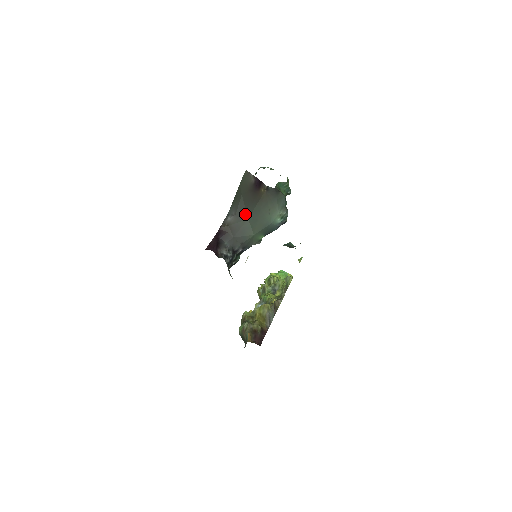
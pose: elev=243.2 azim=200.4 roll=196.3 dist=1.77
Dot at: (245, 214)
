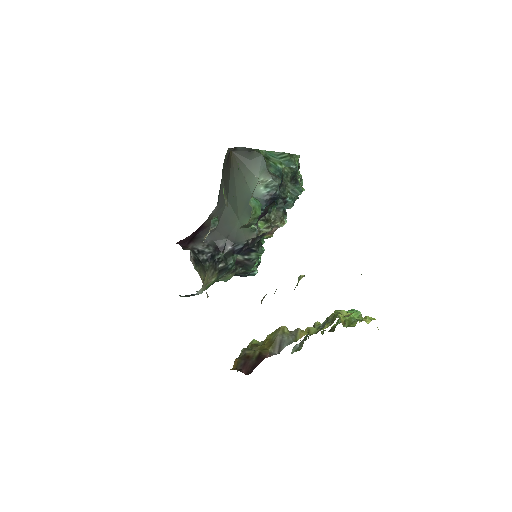
Dot at: occluded
